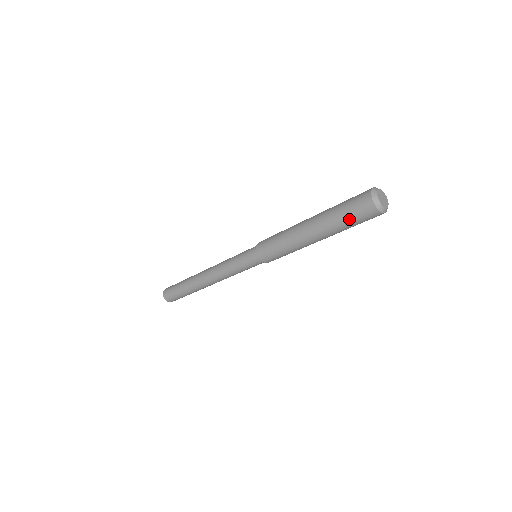
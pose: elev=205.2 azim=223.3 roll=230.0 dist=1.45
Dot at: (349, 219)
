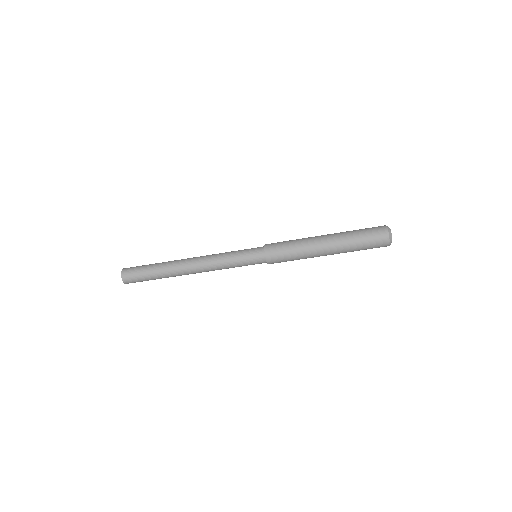
Dot at: (363, 234)
